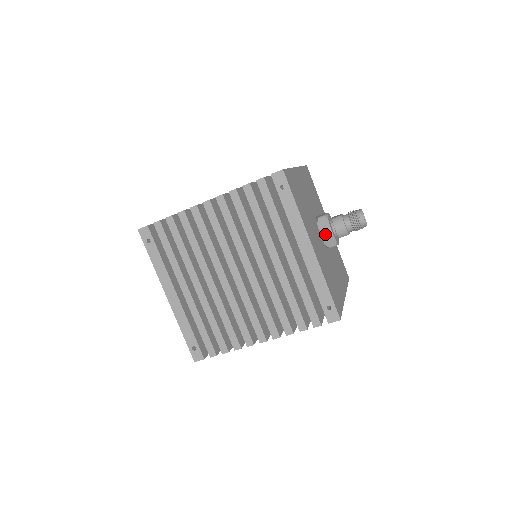
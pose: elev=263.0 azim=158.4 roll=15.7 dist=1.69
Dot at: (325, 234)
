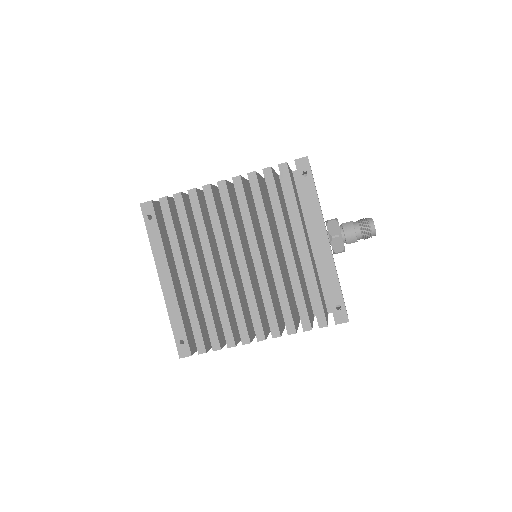
Dot at: (334, 237)
